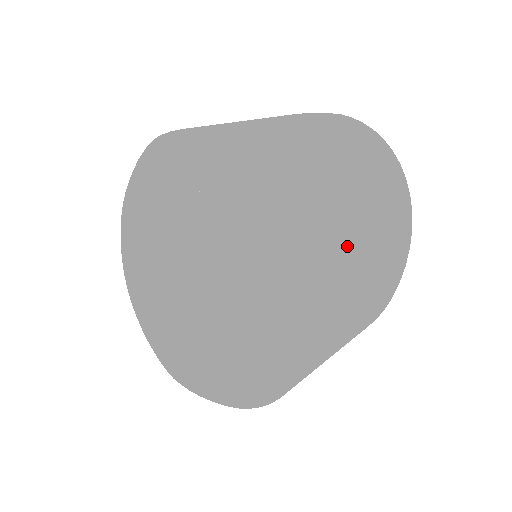
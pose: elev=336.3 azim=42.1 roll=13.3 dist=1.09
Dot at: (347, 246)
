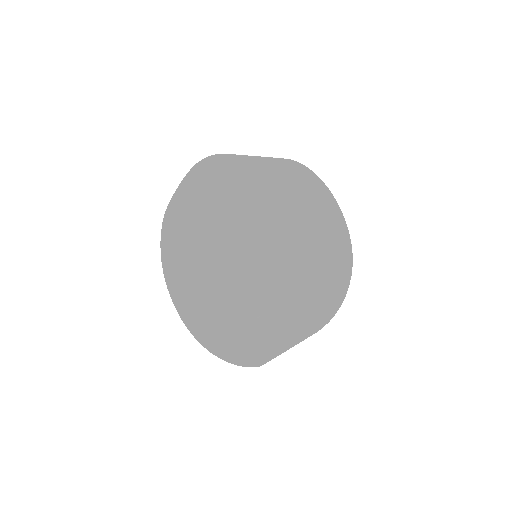
Dot at: (274, 170)
